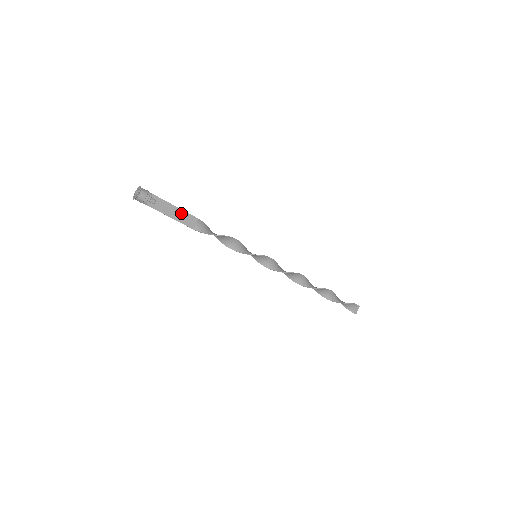
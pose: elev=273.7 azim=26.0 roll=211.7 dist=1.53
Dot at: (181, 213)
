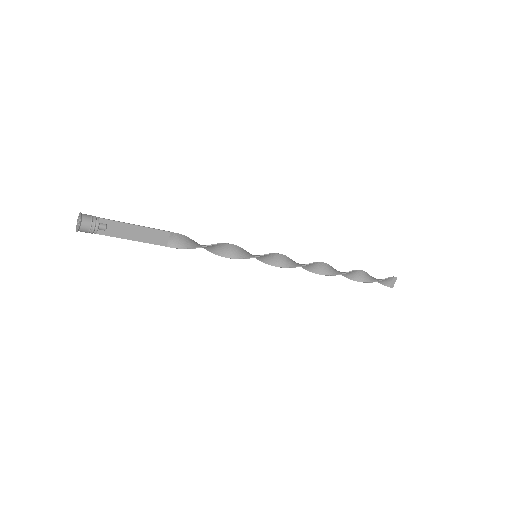
Dot at: (145, 231)
